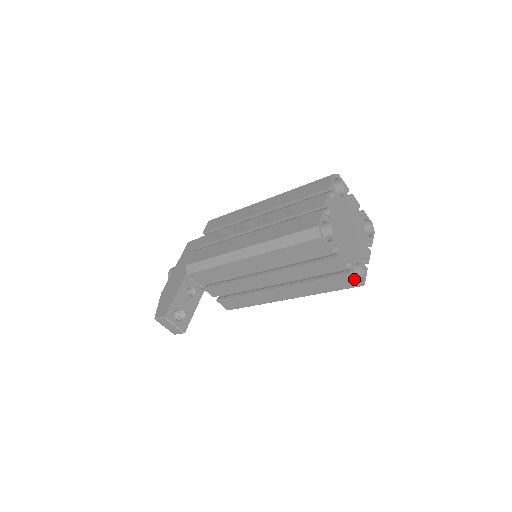
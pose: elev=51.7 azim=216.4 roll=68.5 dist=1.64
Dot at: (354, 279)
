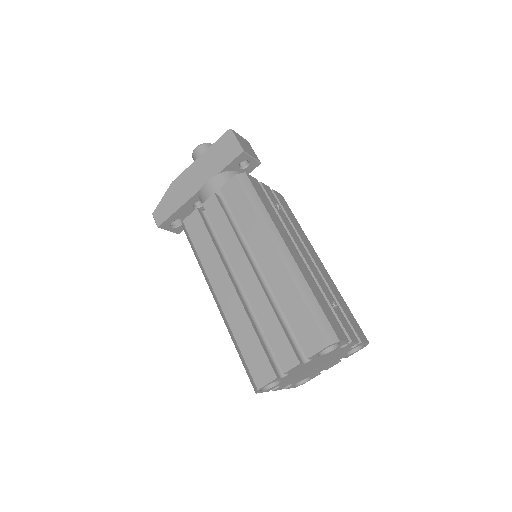
Dot at: (289, 388)
